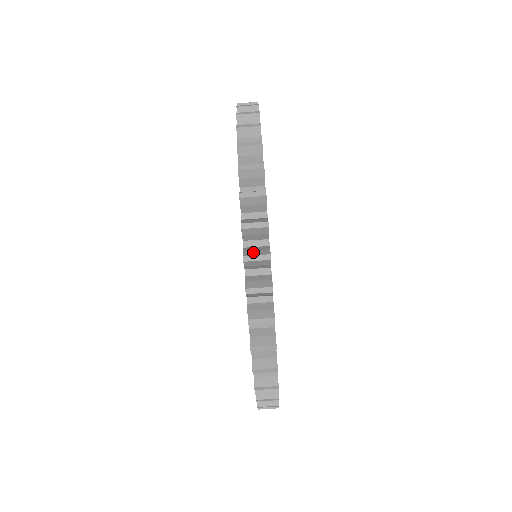
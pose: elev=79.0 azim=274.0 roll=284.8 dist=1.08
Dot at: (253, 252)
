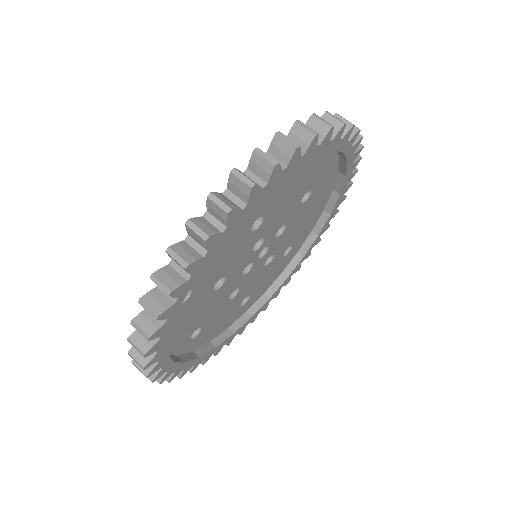
Dot at: occluded
